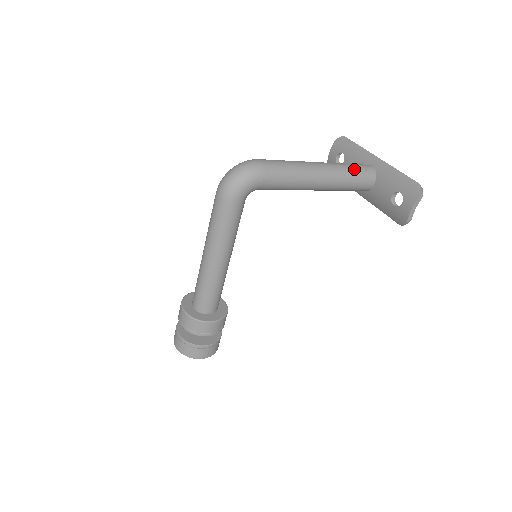
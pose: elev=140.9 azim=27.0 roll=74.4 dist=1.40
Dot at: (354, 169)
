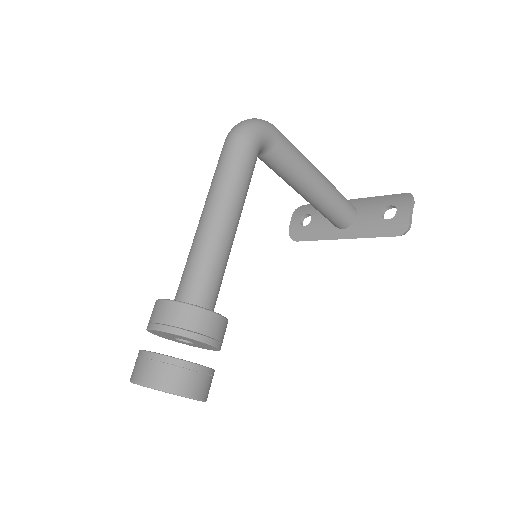
Dot at: occluded
